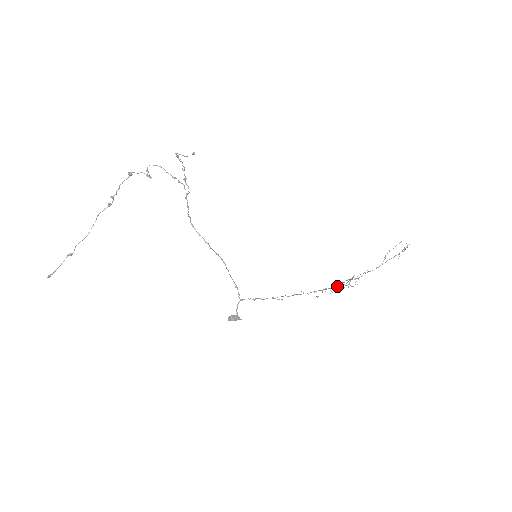
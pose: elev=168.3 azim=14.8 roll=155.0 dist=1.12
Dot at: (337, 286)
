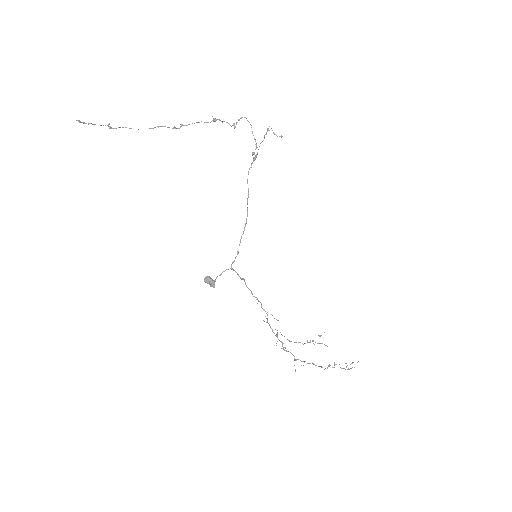
Dot at: occluded
